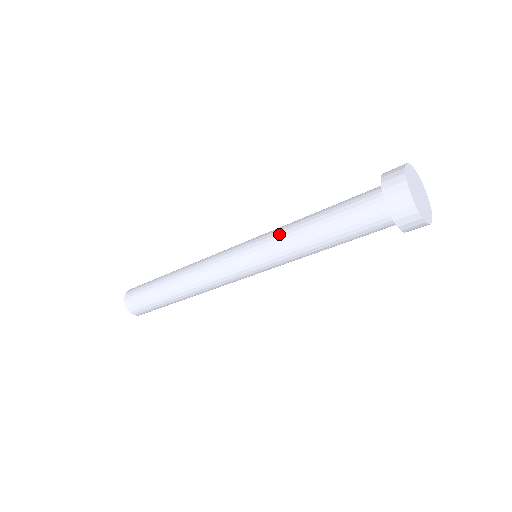
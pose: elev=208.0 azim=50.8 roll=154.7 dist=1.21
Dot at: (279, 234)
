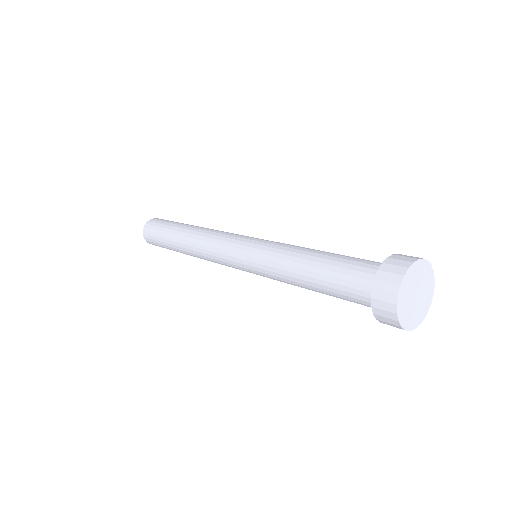
Dot at: (276, 278)
